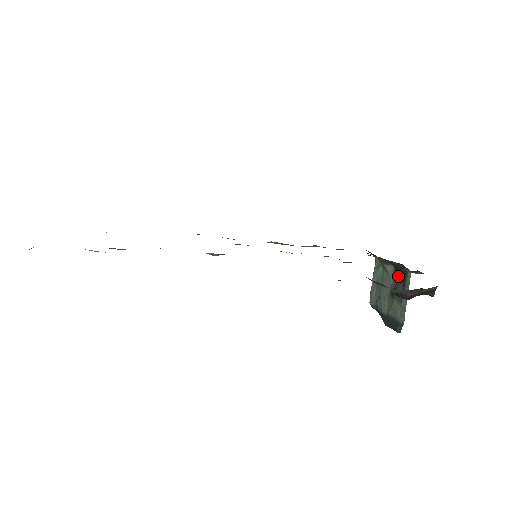
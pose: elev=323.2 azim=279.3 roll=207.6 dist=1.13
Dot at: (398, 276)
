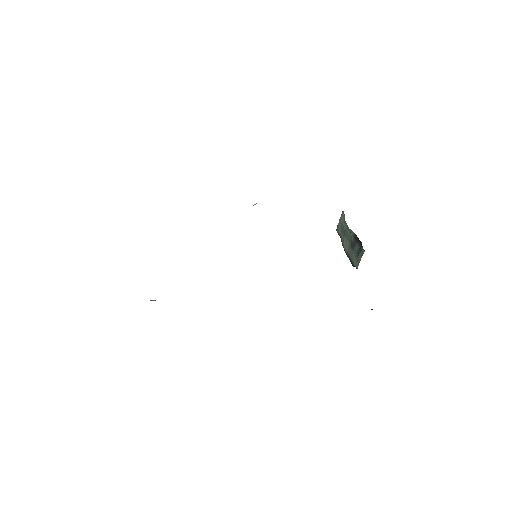
Dot at: (357, 240)
